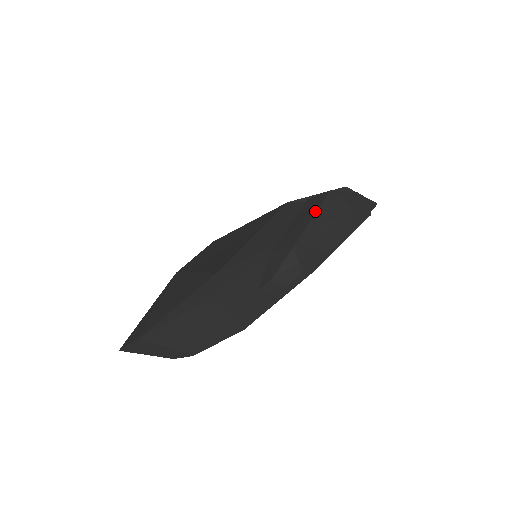
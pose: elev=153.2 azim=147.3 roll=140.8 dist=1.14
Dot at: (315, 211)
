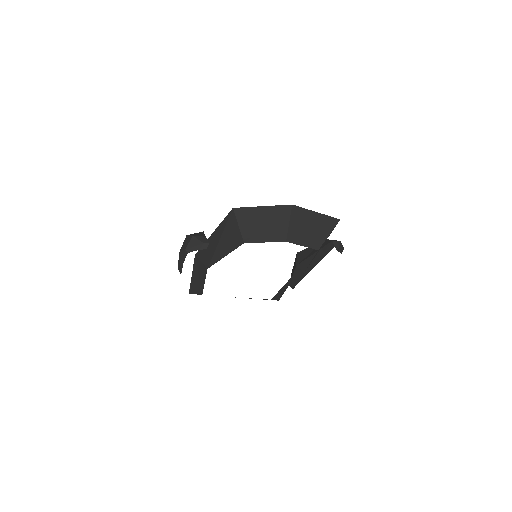
Dot at: occluded
